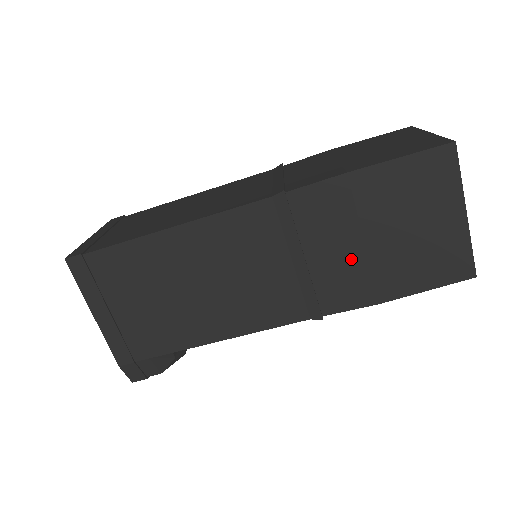
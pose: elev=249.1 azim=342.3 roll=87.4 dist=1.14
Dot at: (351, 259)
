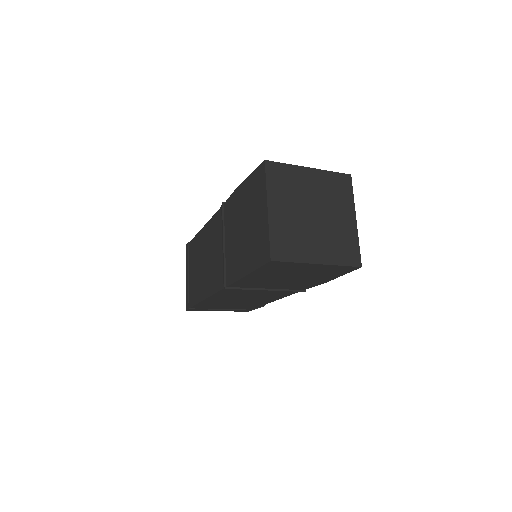
Dot at: (287, 284)
